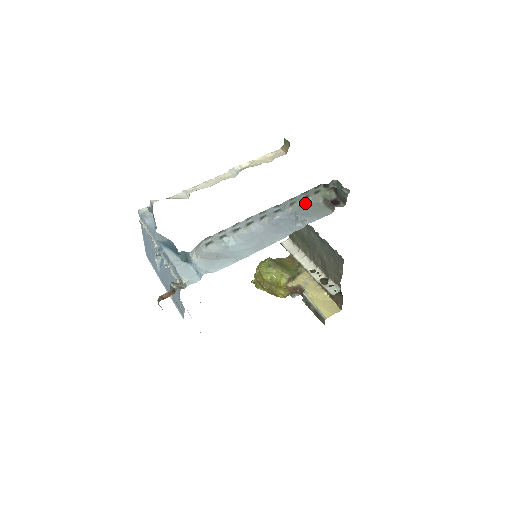
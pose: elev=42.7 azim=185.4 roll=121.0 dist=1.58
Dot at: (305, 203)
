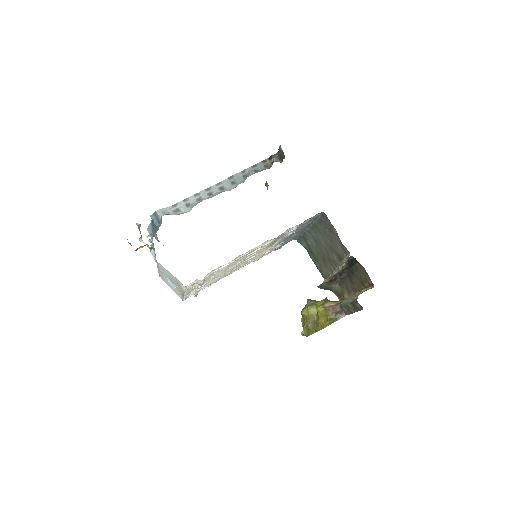
Dot at: occluded
